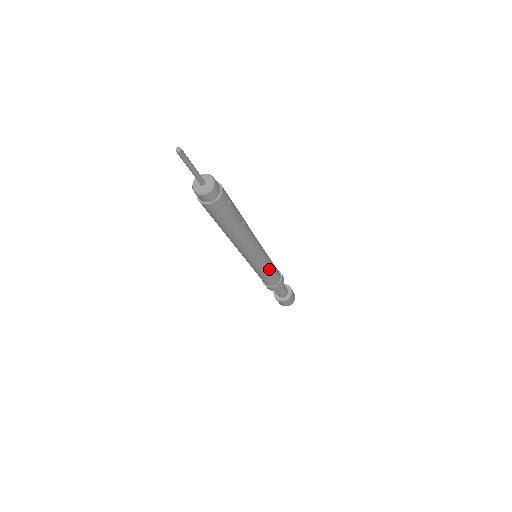
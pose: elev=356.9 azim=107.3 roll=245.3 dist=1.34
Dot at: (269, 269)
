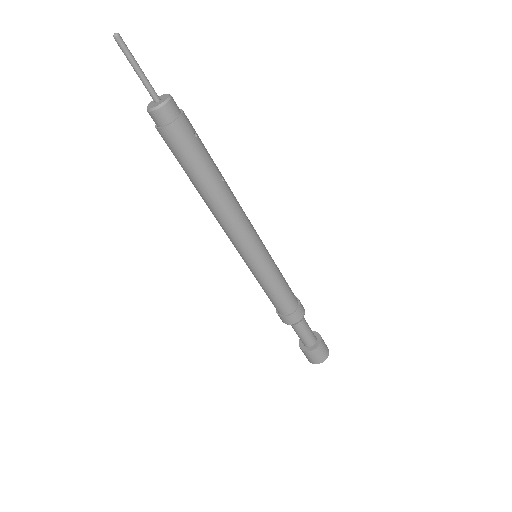
Dot at: (276, 278)
